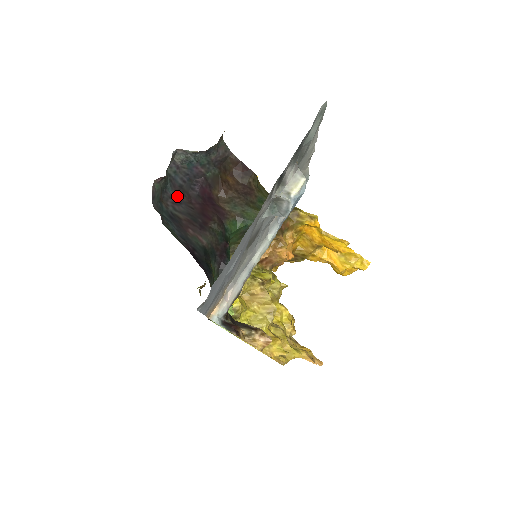
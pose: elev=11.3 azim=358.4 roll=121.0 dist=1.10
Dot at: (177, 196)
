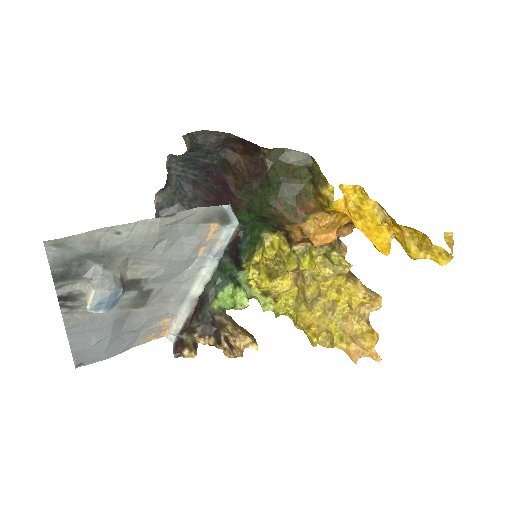
Dot at: (193, 192)
